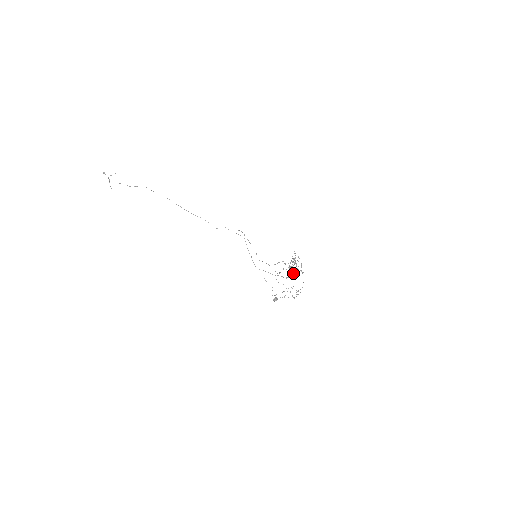
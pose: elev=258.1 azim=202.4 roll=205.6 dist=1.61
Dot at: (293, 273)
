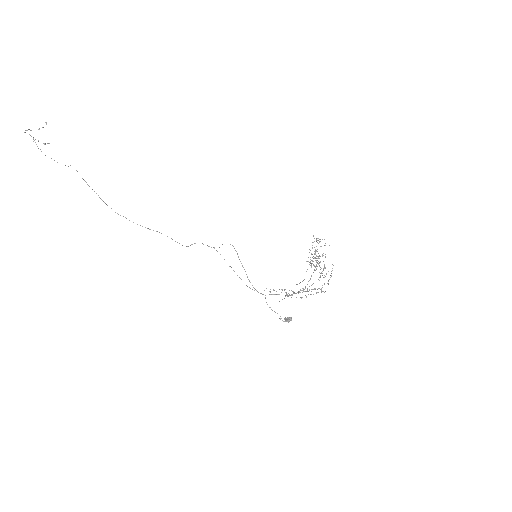
Dot at: occluded
